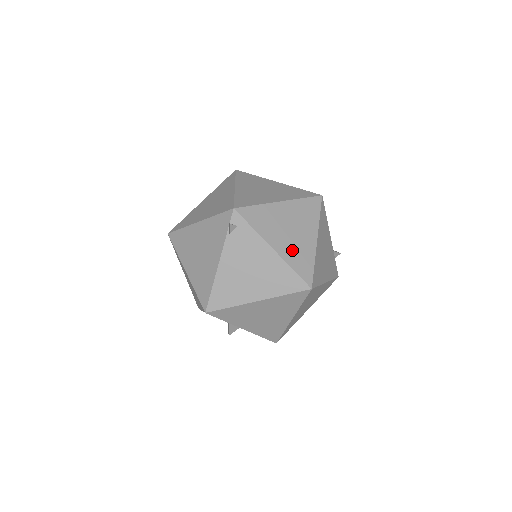
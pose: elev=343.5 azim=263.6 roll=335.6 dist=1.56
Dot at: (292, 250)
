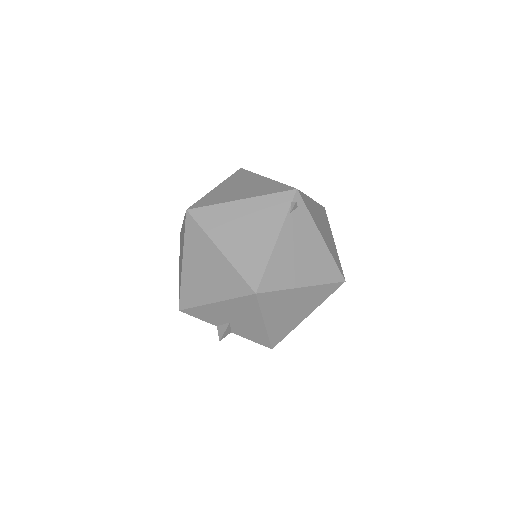
Dot at: (329, 243)
